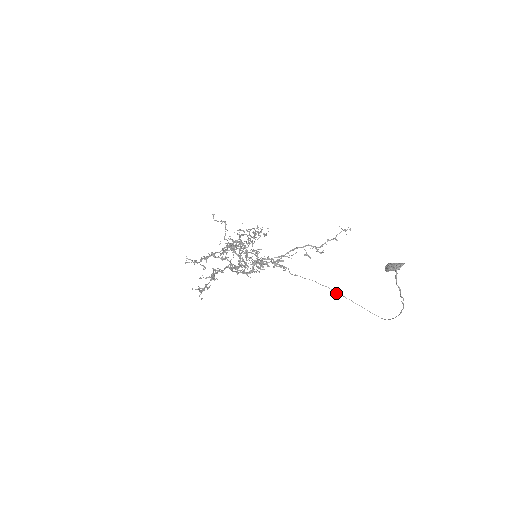
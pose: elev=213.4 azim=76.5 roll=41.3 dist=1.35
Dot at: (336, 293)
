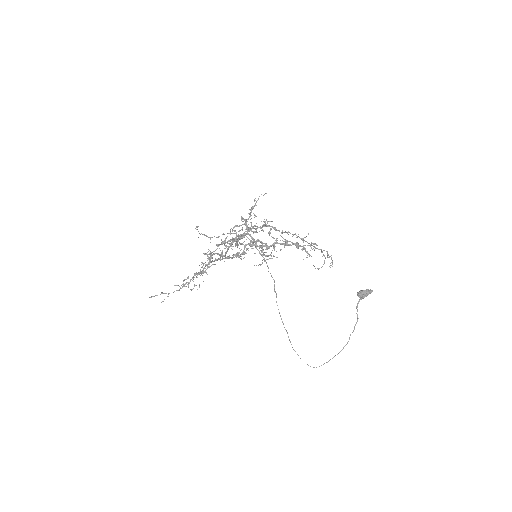
Dot at: occluded
